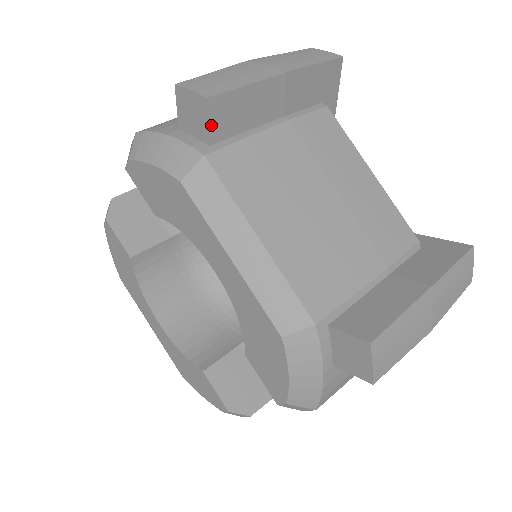
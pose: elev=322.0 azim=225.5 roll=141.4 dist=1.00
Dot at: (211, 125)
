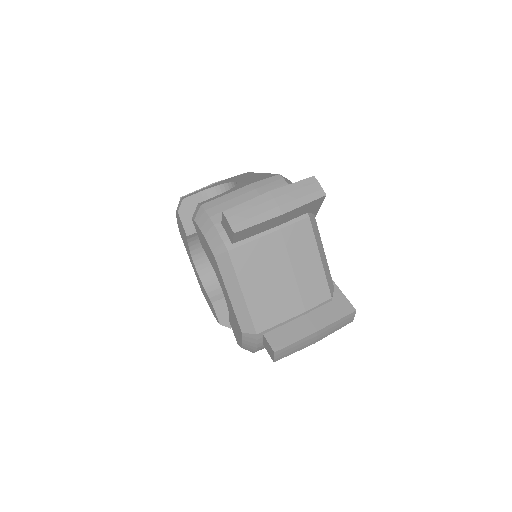
Dot at: (235, 239)
